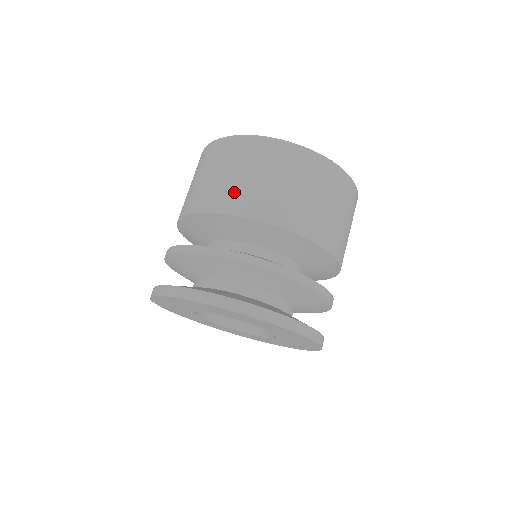
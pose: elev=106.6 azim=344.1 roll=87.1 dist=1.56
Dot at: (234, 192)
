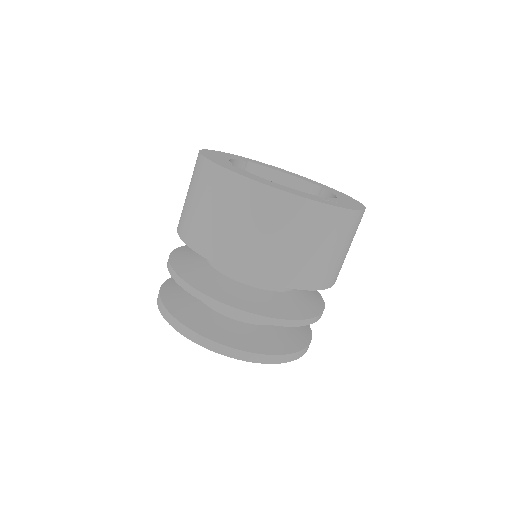
Dot at: (183, 212)
